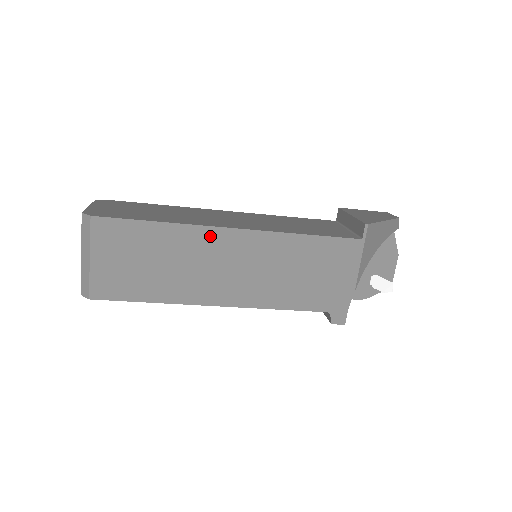
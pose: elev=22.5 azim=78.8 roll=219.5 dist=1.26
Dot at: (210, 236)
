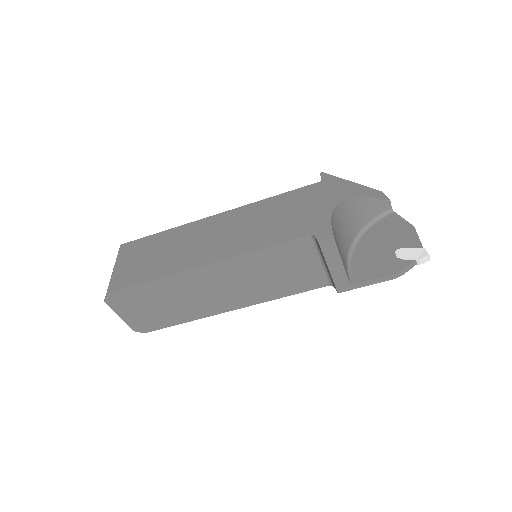
Dot at: (198, 225)
